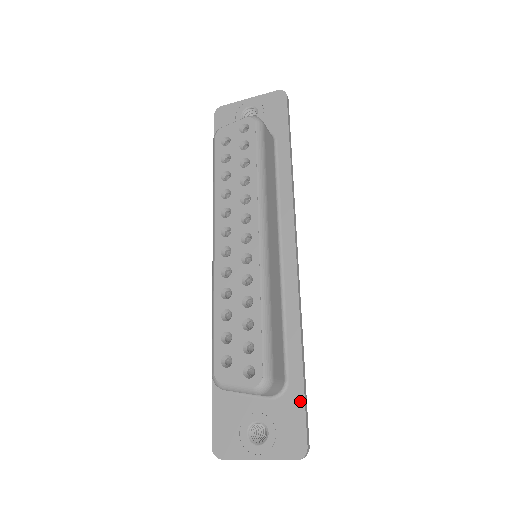
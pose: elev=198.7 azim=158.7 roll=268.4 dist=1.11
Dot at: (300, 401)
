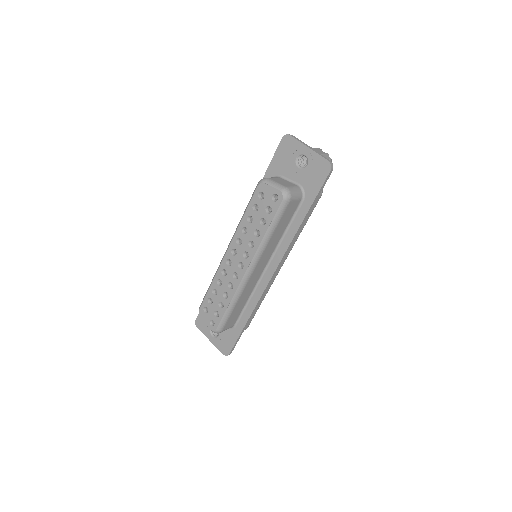
Dot at: (236, 338)
